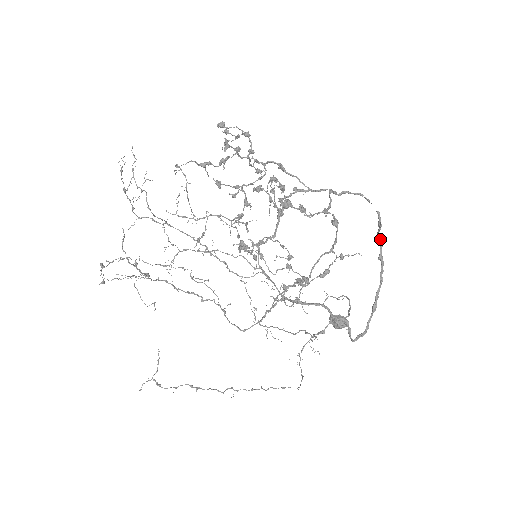
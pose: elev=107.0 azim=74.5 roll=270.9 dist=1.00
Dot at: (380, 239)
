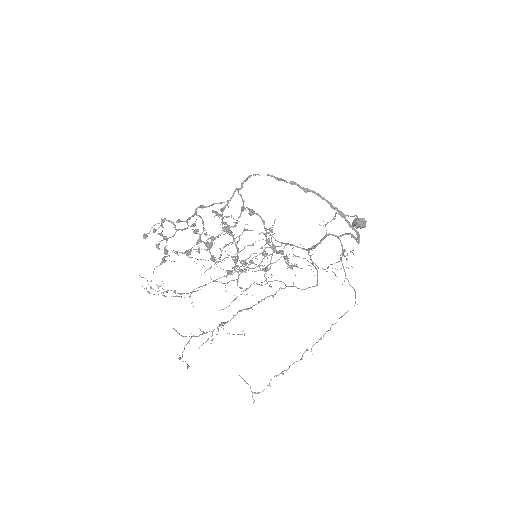
Dot at: (291, 183)
